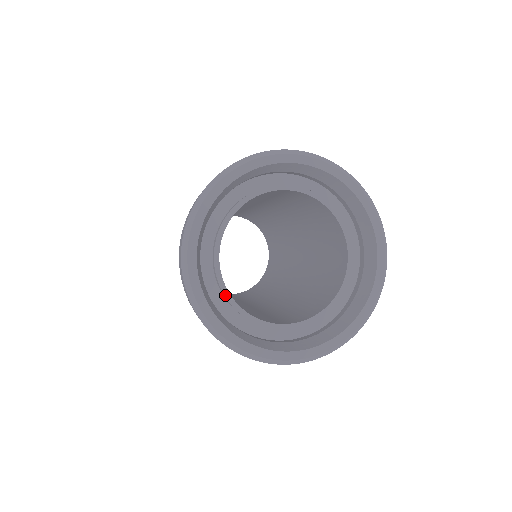
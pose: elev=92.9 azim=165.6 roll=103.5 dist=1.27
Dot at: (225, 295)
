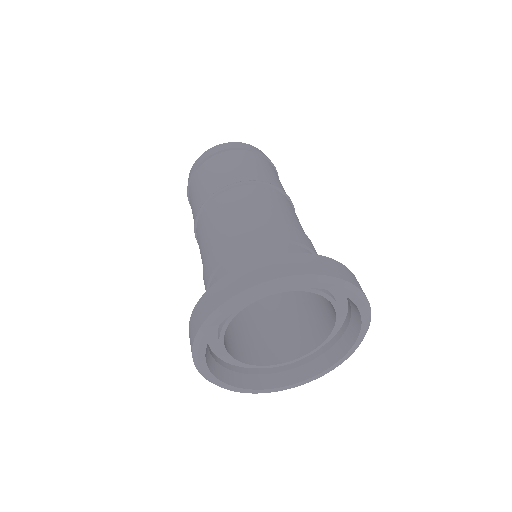
Dot at: (223, 352)
